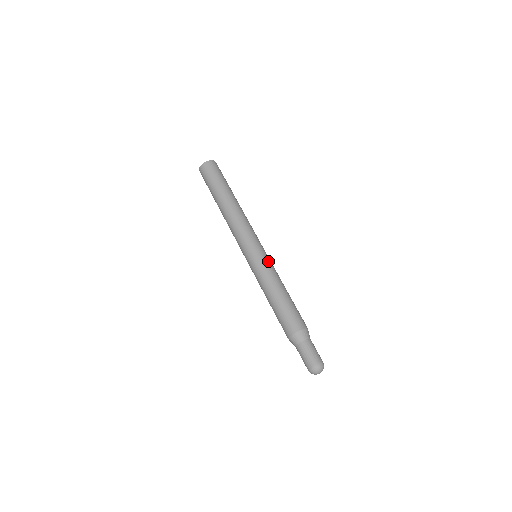
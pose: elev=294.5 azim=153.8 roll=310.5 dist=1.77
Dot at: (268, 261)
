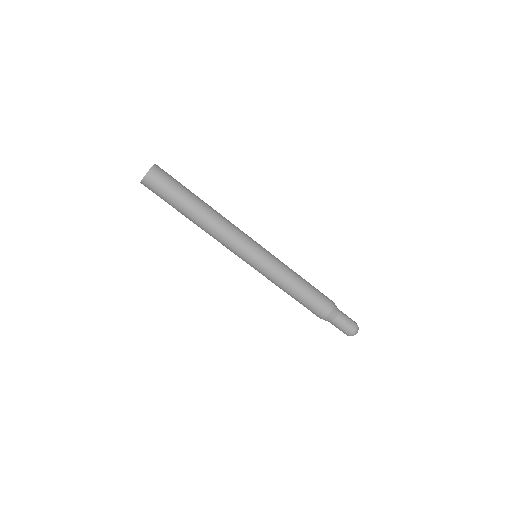
Dot at: (274, 256)
